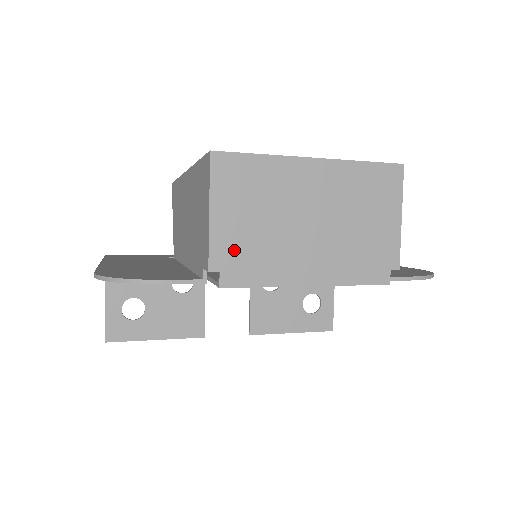
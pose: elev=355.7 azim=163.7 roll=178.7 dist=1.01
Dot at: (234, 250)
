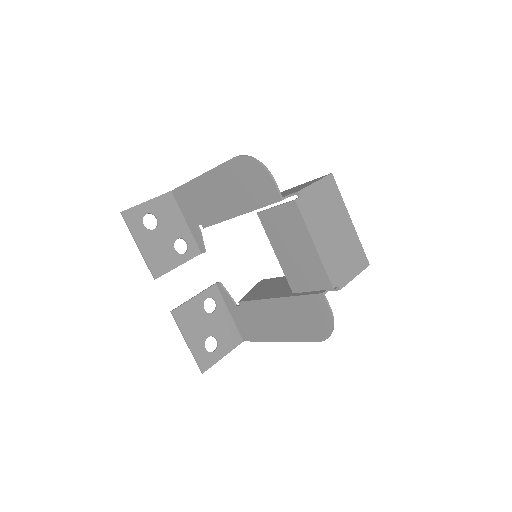
Dot at: (310, 200)
